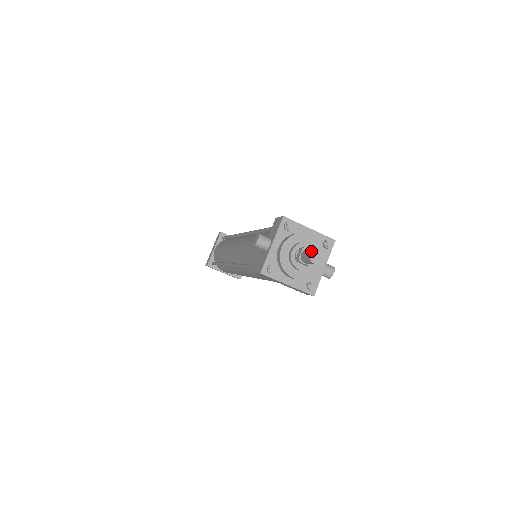
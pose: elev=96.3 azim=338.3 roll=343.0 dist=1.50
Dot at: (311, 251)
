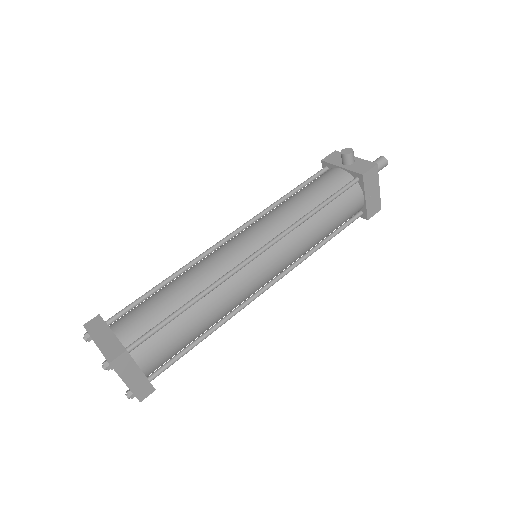
Dot at: (381, 156)
